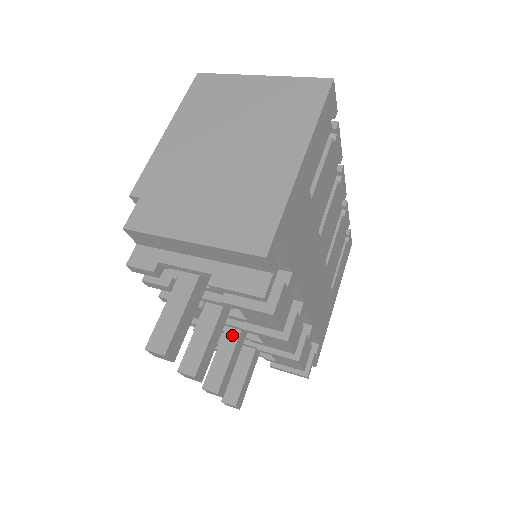
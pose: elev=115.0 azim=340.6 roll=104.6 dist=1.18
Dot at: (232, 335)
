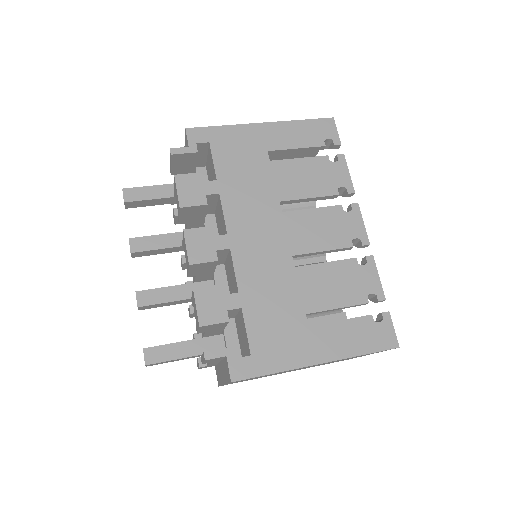
Dot at: occluded
